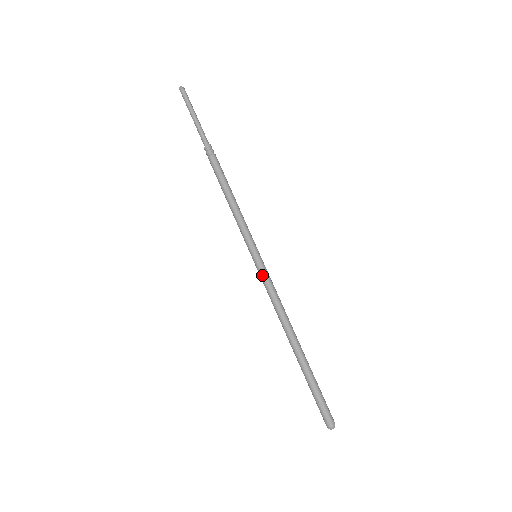
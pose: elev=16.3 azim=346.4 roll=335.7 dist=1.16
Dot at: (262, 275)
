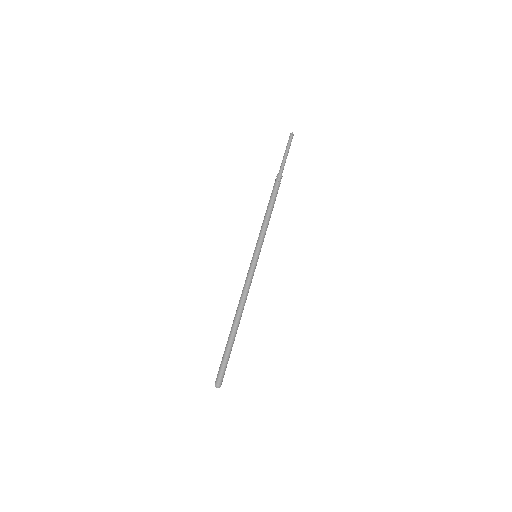
Dot at: (250, 269)
